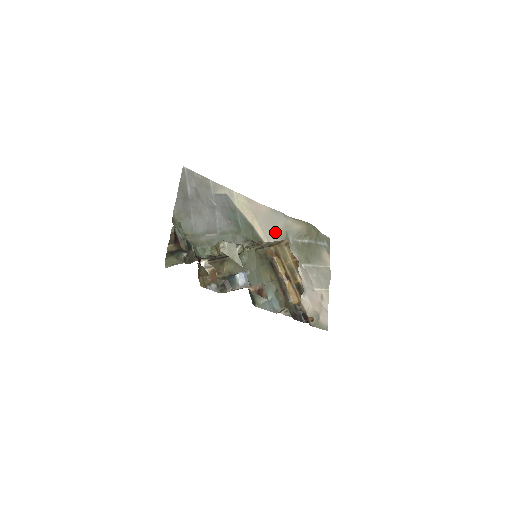
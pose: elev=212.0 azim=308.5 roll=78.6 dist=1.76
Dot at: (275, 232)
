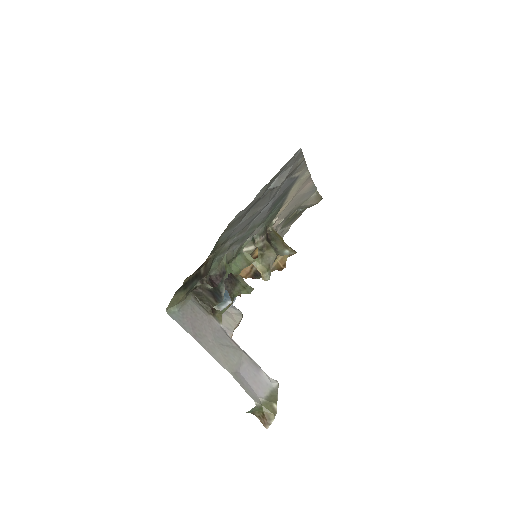
Dot at: (291, 209)
